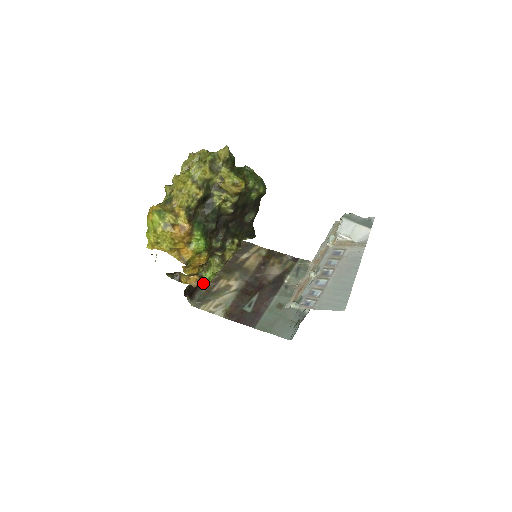
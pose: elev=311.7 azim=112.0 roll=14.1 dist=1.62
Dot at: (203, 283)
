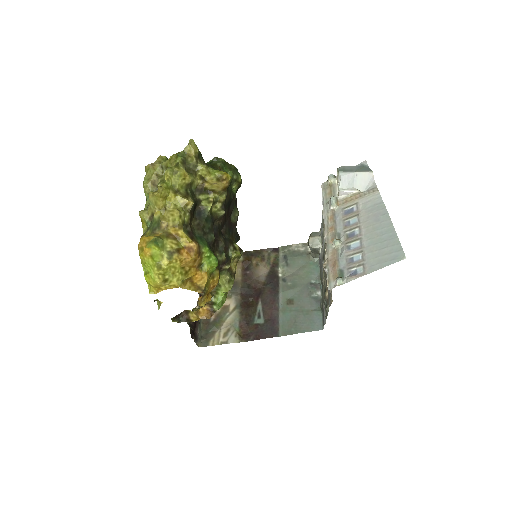
Dot at: occluded
